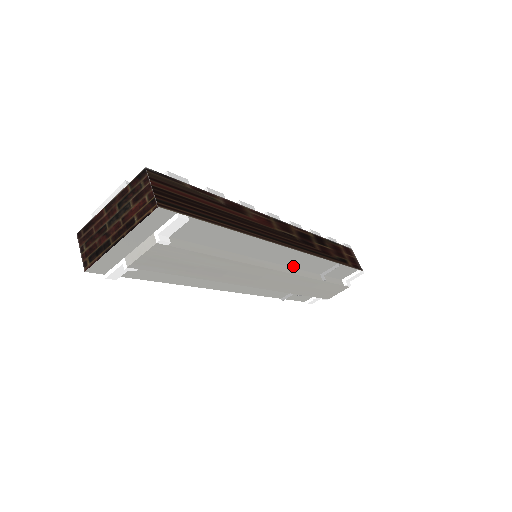
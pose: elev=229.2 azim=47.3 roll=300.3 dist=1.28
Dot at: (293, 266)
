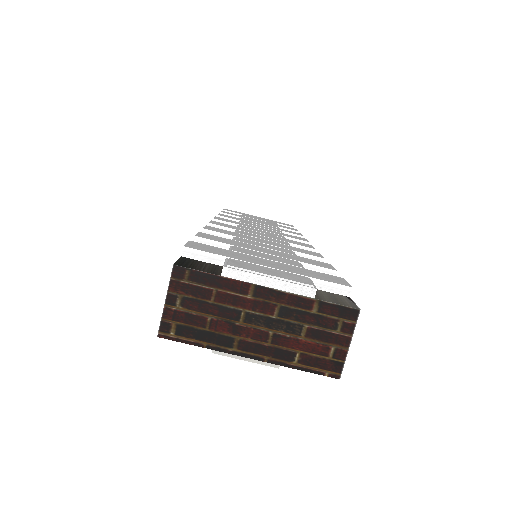
Dot at: occluded
